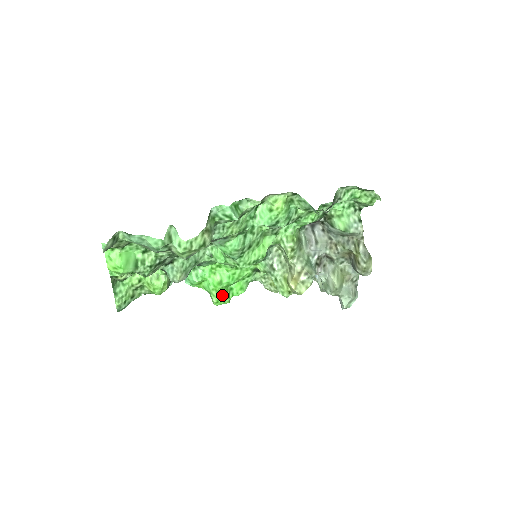
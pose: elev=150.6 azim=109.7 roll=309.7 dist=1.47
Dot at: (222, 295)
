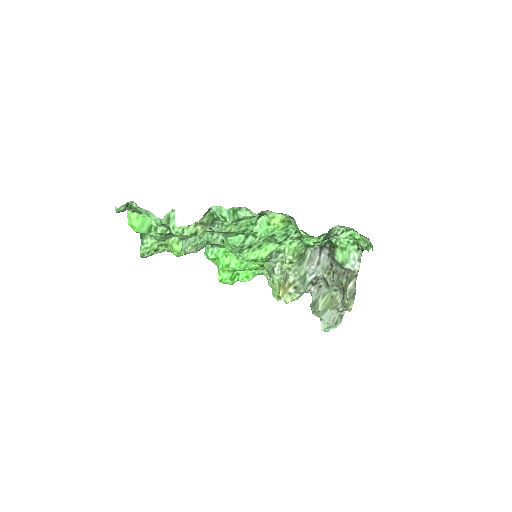
Dot at: (227, 276)
